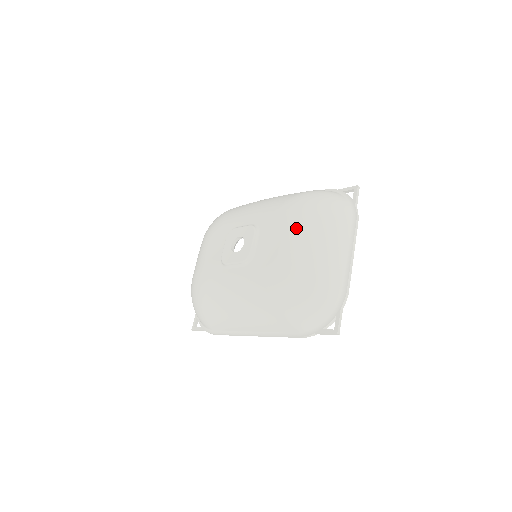
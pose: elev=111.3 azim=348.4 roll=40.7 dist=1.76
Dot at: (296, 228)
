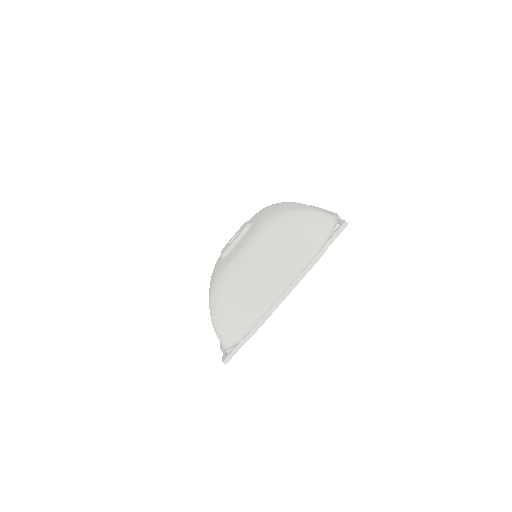
Dot at: (252, 242)
